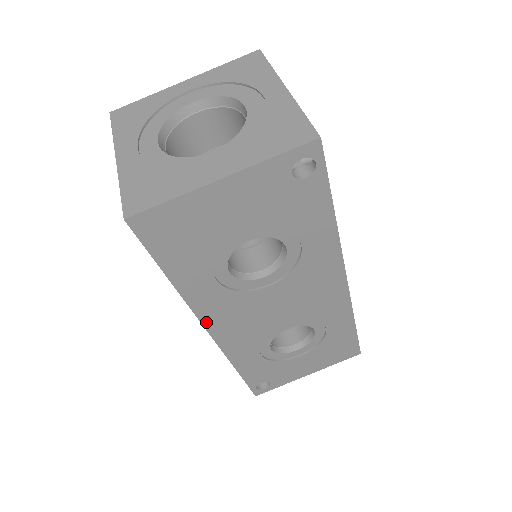
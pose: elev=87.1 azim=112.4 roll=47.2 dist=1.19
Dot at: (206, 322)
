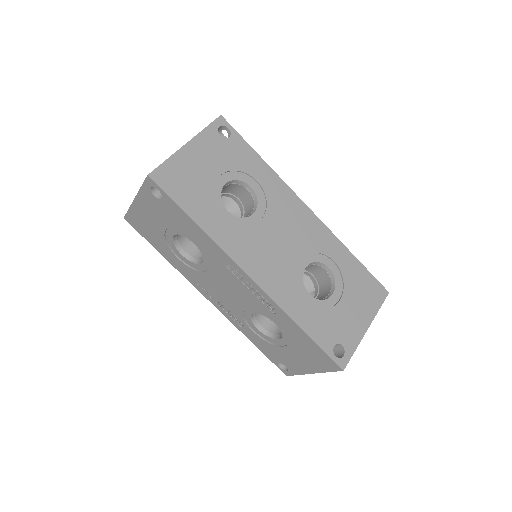
Dot at: (239, 262)
